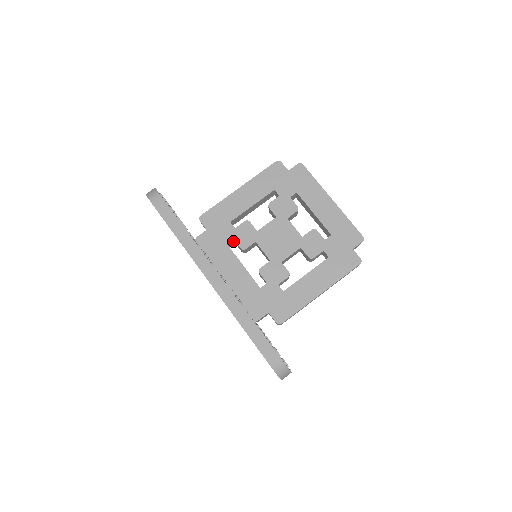
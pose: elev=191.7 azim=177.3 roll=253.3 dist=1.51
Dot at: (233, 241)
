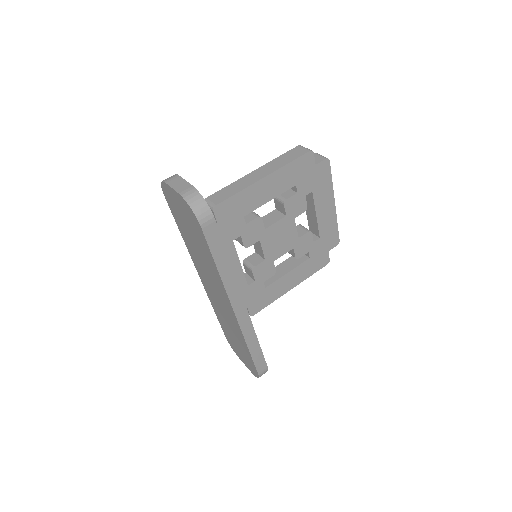
Dot at: occluded
